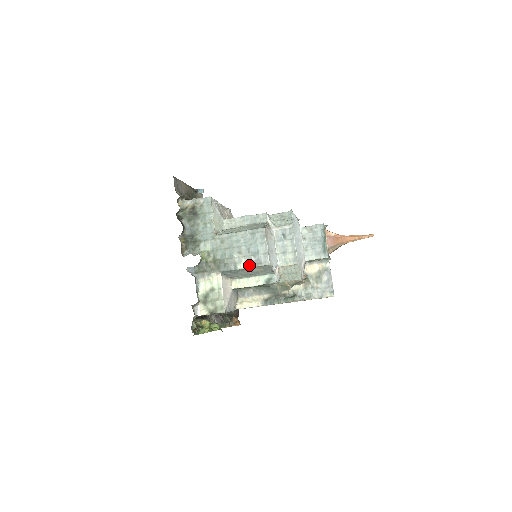
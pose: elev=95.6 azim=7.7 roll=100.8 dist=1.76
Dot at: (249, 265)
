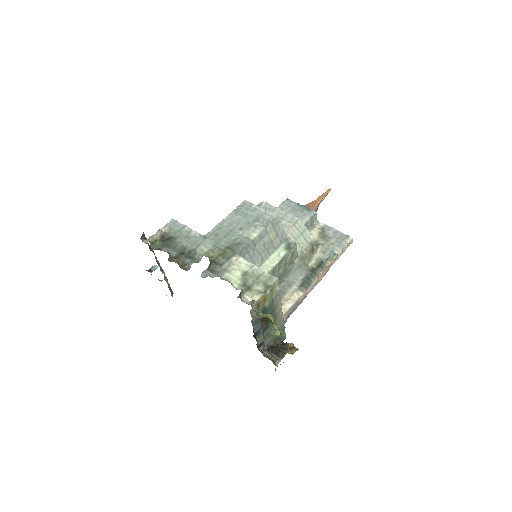
Dot at: (260, 230)
